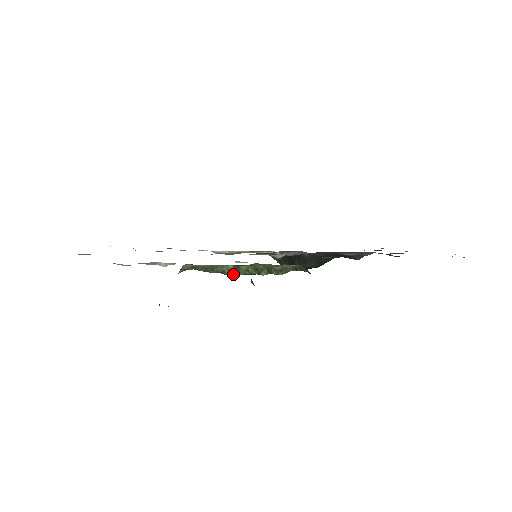
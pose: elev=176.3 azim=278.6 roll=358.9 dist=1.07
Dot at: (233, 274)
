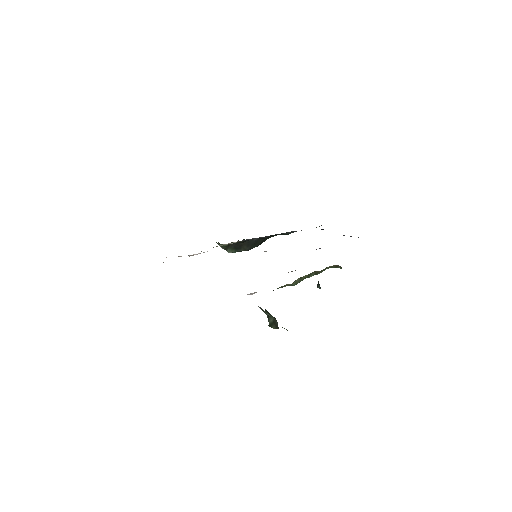
Dot at: (296, 284)
